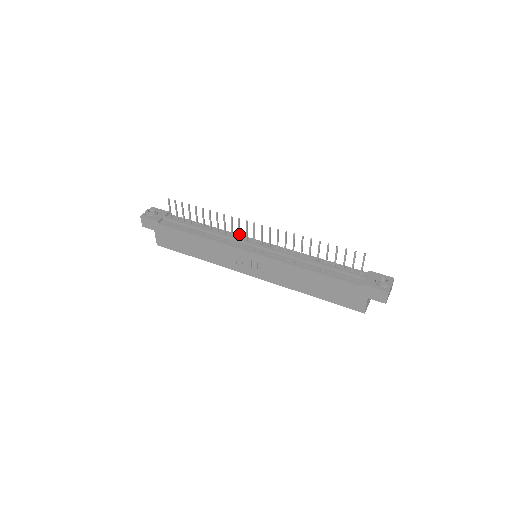
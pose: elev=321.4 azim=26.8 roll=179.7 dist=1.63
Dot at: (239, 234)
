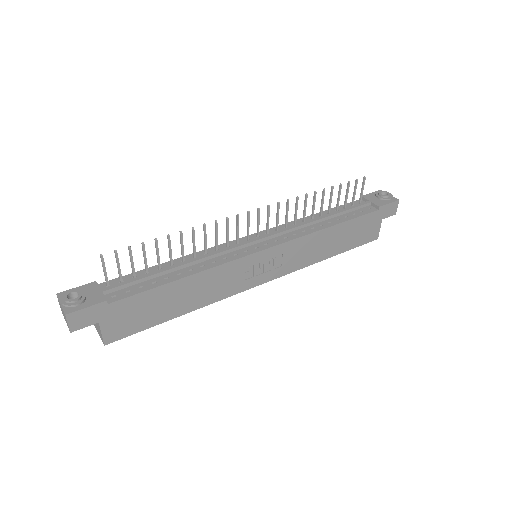
Dot at: (228, 241)
